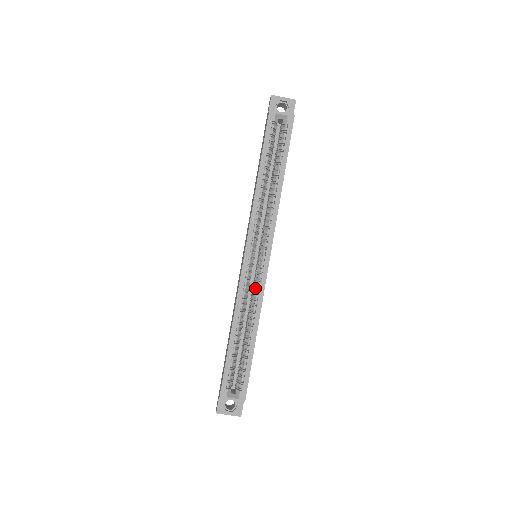
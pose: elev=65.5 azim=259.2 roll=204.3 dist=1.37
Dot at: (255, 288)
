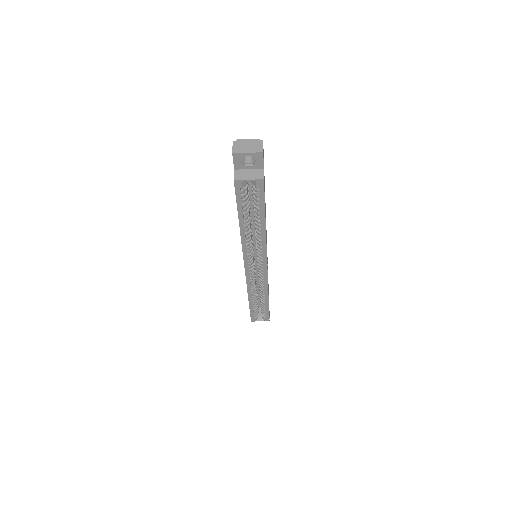
Dot at: (260, 280)
